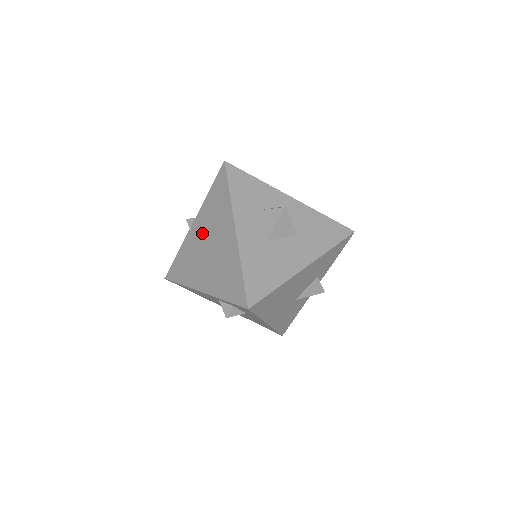
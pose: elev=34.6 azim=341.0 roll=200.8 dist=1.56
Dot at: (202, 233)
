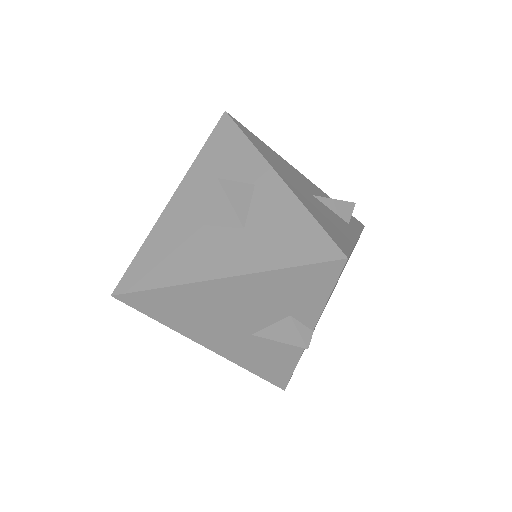
Dot at: occluded
